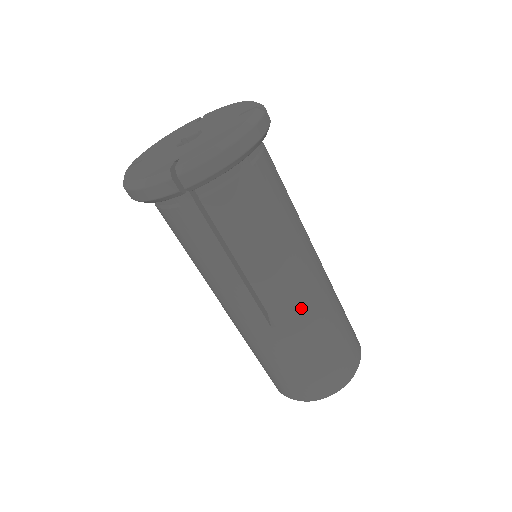
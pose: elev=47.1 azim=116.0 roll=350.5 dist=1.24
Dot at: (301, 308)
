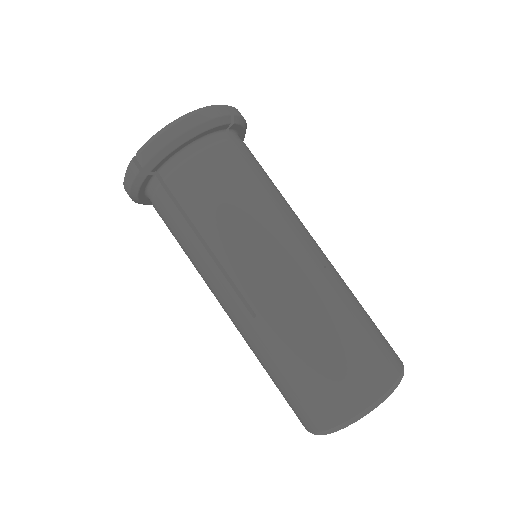
Dot at: (280, 293)
